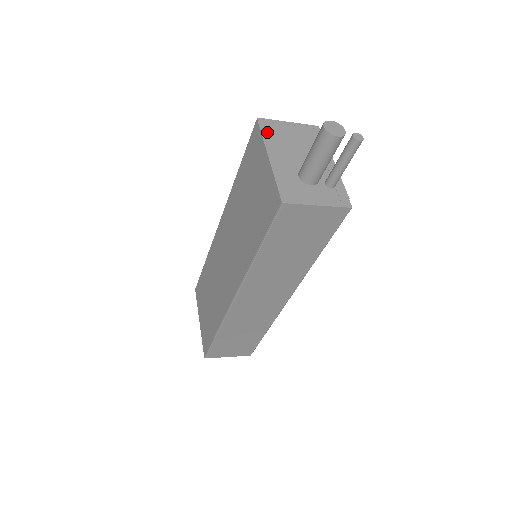
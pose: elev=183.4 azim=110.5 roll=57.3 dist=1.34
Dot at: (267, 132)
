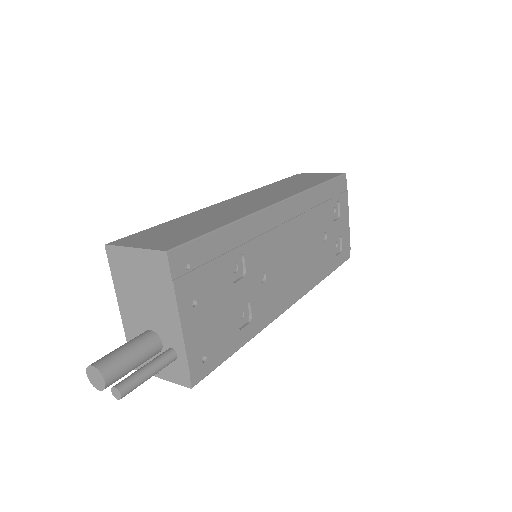
Dot at: (115, 270)
